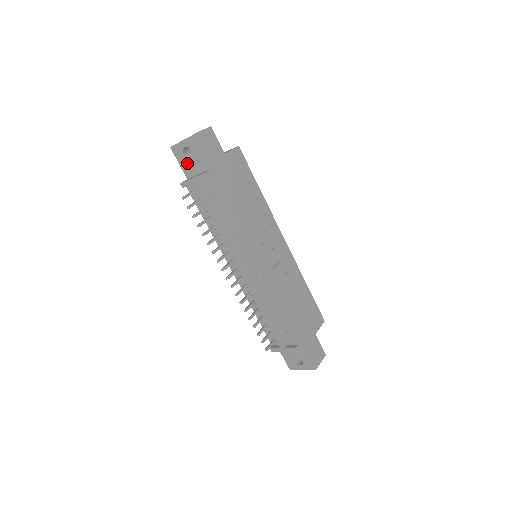
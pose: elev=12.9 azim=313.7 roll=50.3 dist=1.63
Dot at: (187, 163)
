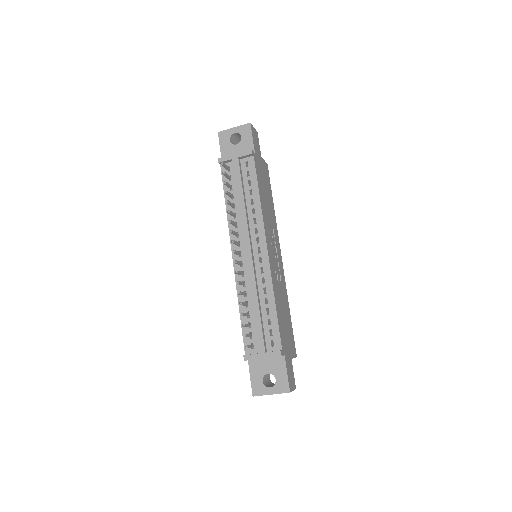
Dot at: (229, 147)
